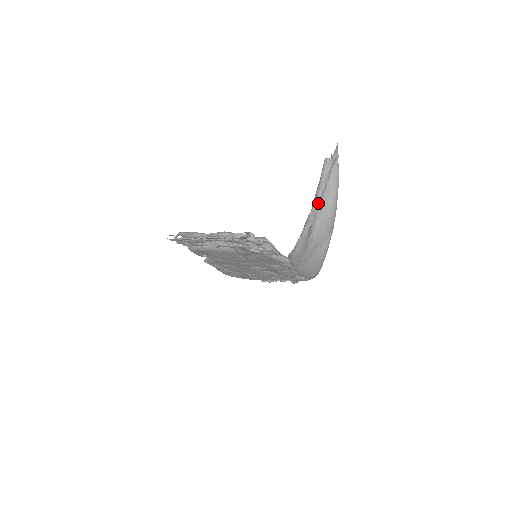
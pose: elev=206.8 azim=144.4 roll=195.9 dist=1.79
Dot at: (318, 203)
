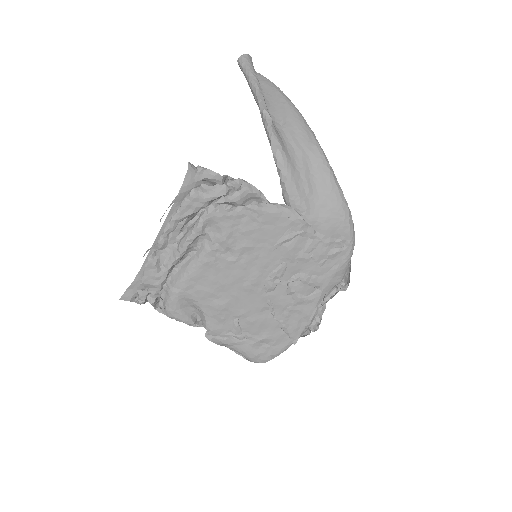
Dot at: (260, 96)
